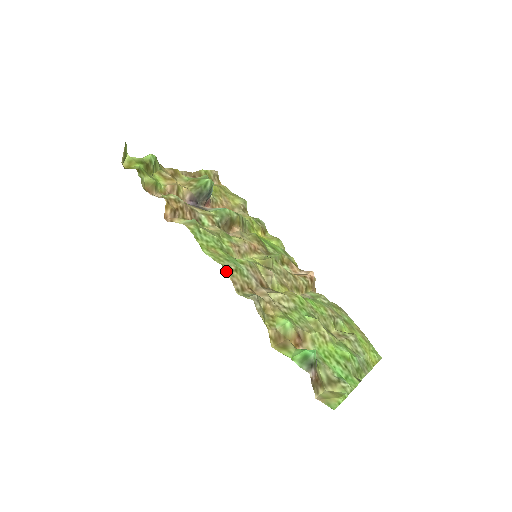
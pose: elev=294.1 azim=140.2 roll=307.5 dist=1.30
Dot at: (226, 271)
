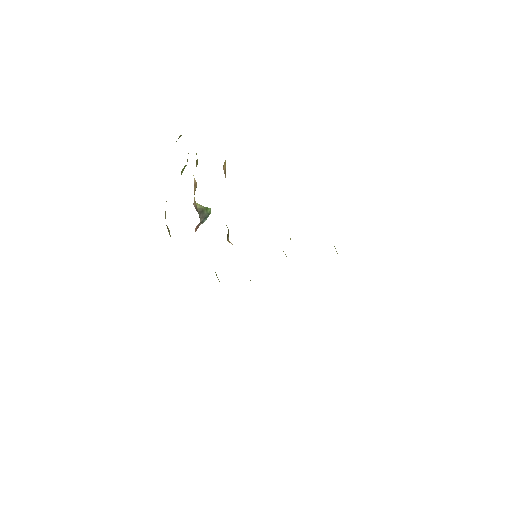
Dot at: occluded
